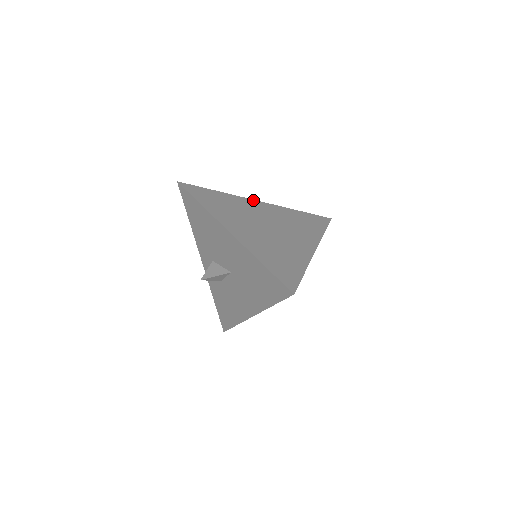
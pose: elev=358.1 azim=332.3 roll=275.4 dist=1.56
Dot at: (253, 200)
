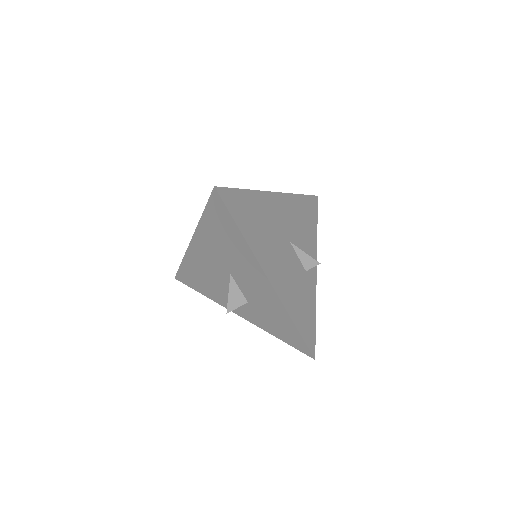
Dot at: occluded
